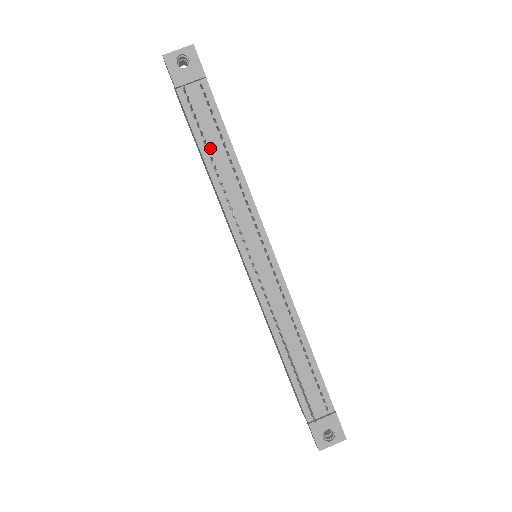
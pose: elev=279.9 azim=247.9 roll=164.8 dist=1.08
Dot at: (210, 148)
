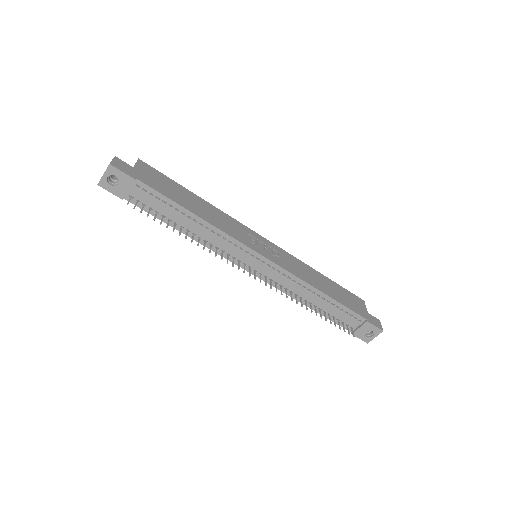
Dot at: (175, 221)
